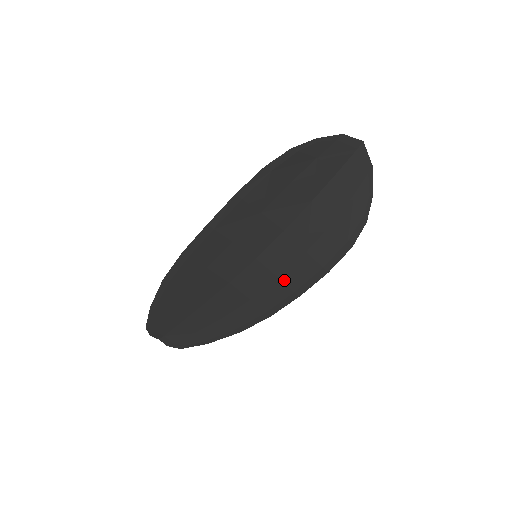
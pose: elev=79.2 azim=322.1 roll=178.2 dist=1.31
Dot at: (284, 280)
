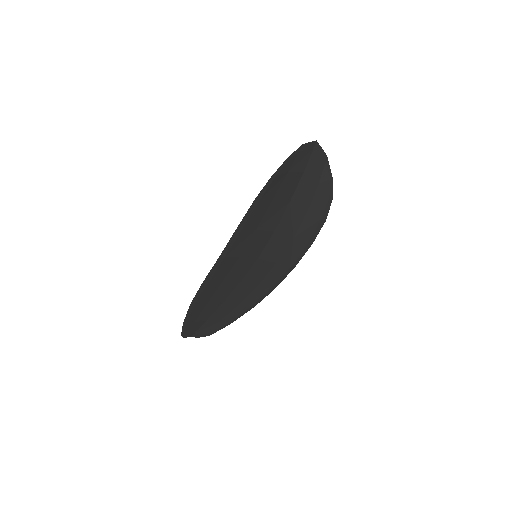
Dot at: (281, 263)
